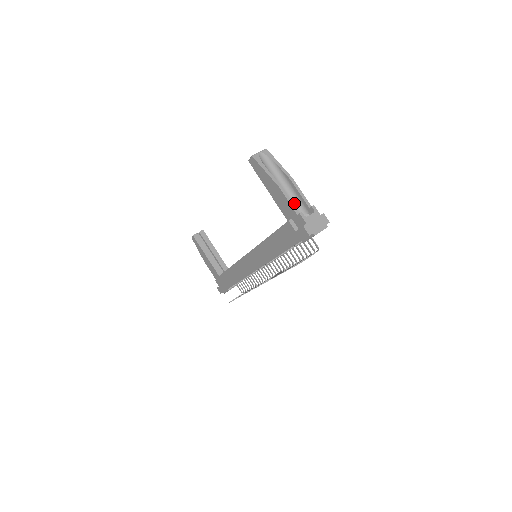
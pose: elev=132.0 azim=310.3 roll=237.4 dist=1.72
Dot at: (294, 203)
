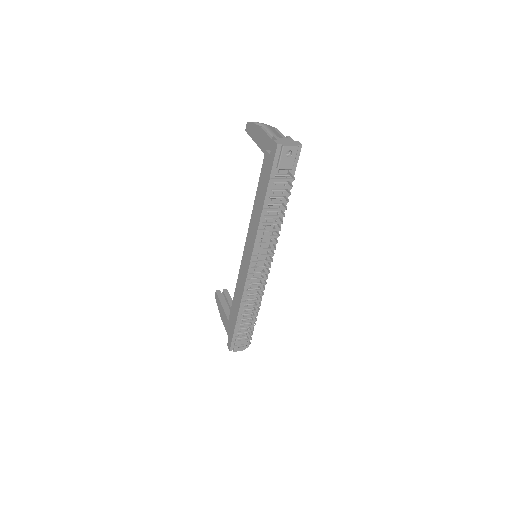
Dot at: occluded
